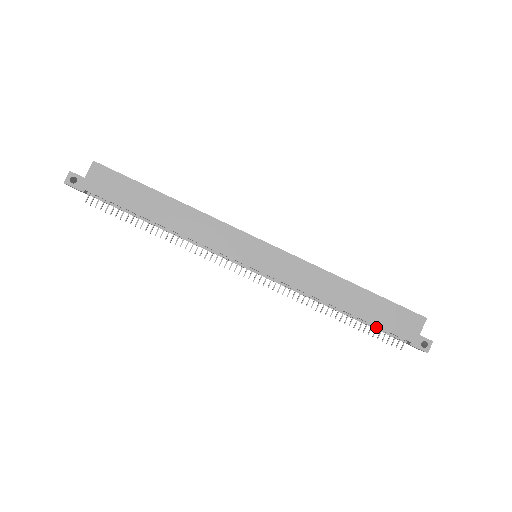
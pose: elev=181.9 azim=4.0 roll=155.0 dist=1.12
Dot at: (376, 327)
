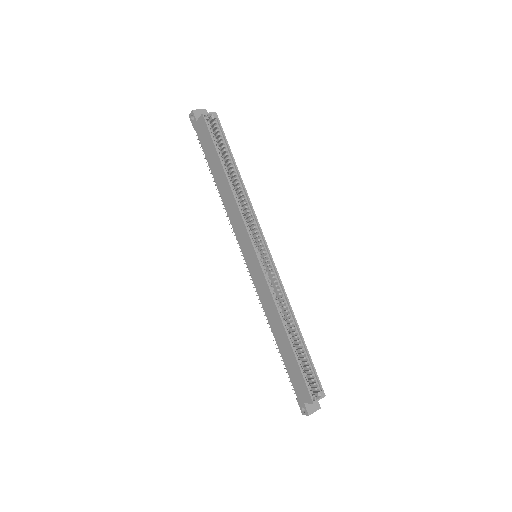
Dot at: occluded
